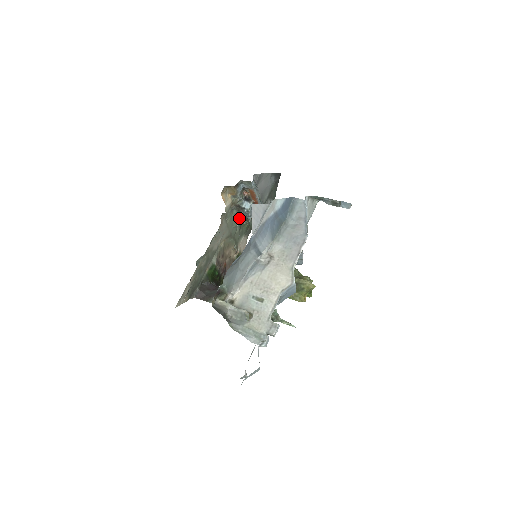
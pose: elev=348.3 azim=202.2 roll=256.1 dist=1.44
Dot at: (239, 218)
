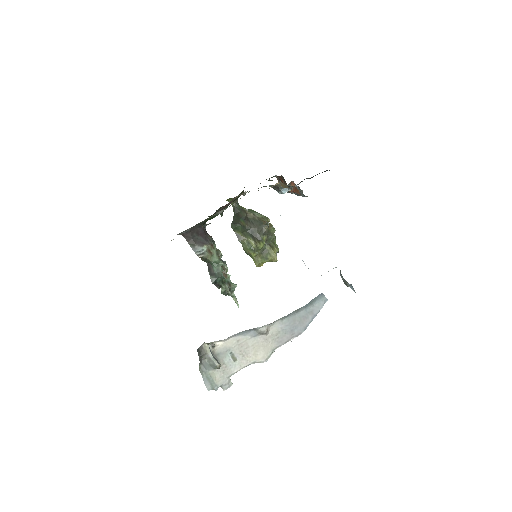
Dot at: occluded
